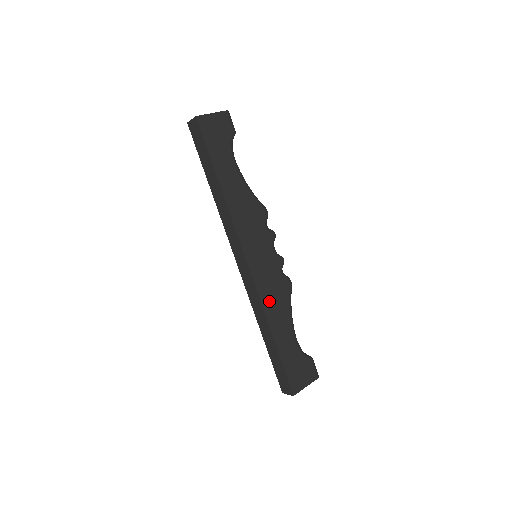
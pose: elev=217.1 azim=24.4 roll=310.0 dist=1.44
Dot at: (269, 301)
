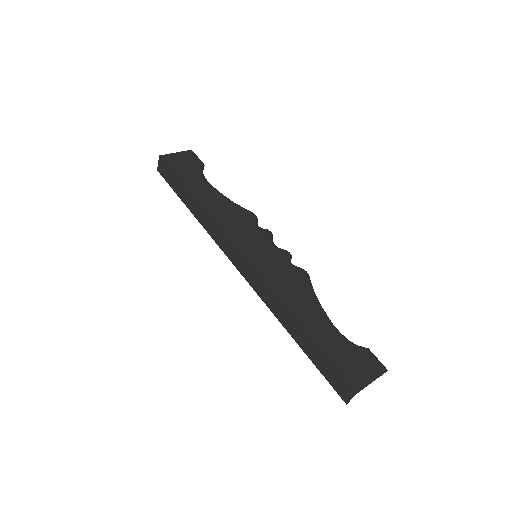
Dot at: (283, 290)
